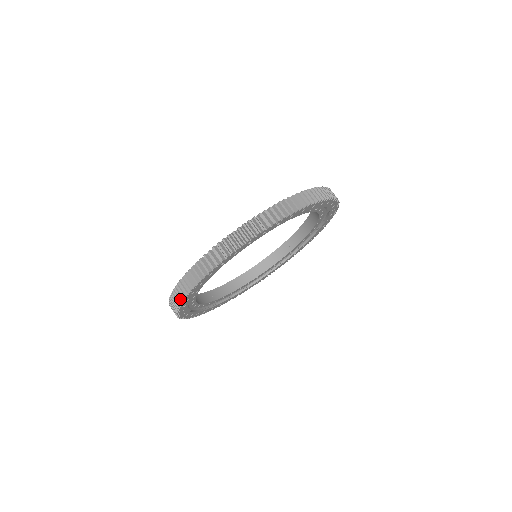
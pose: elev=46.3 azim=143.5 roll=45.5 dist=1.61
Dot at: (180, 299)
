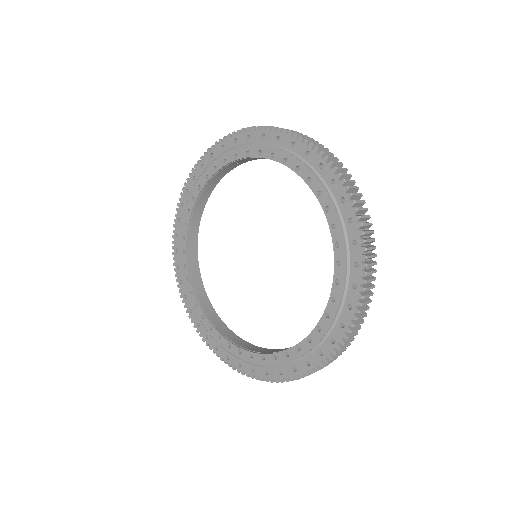
Dot at: occluded
